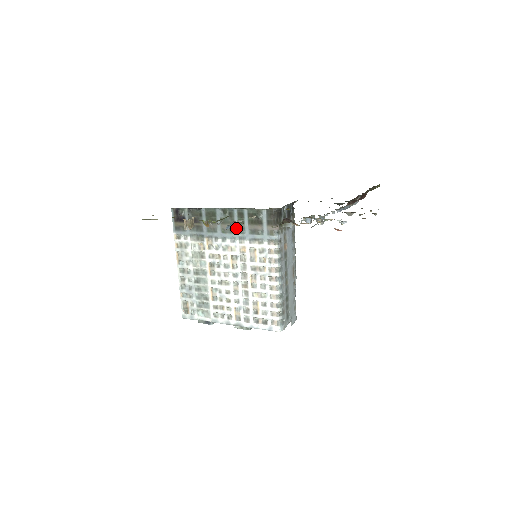
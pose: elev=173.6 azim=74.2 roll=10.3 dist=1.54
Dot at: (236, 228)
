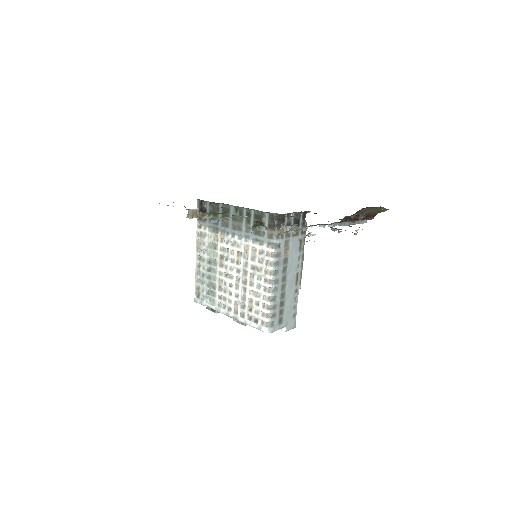
Dot at: (243, 226)
